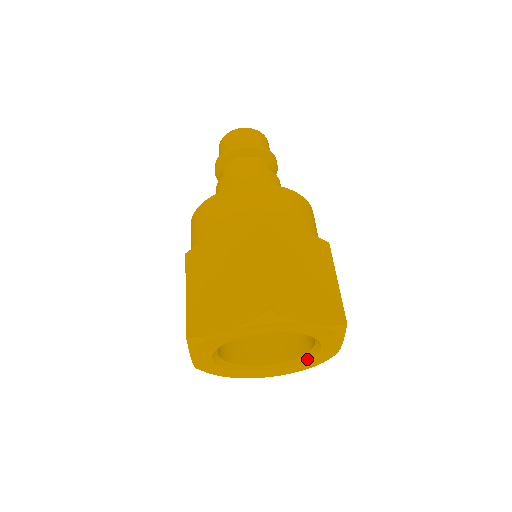
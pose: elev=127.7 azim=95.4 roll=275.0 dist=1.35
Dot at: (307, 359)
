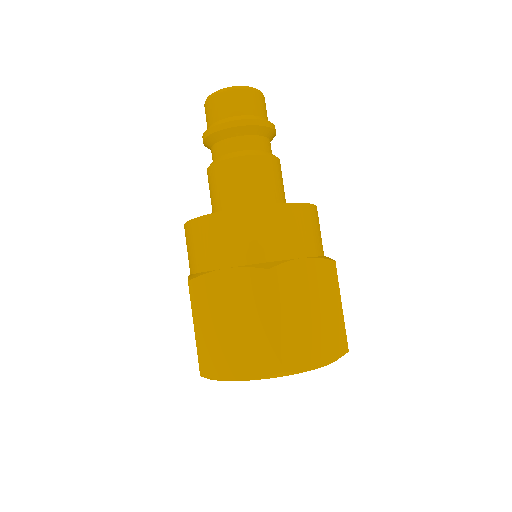
Dot at: occluded
